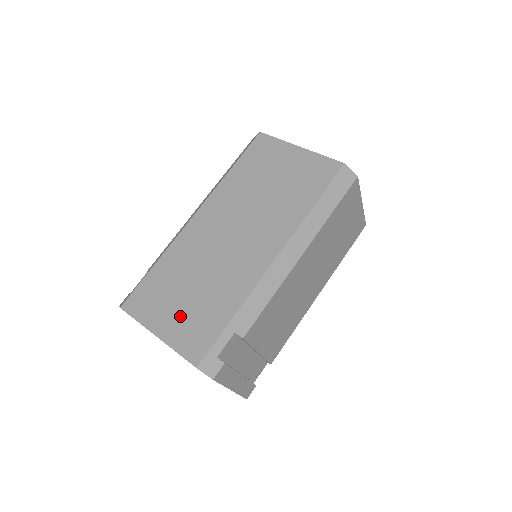
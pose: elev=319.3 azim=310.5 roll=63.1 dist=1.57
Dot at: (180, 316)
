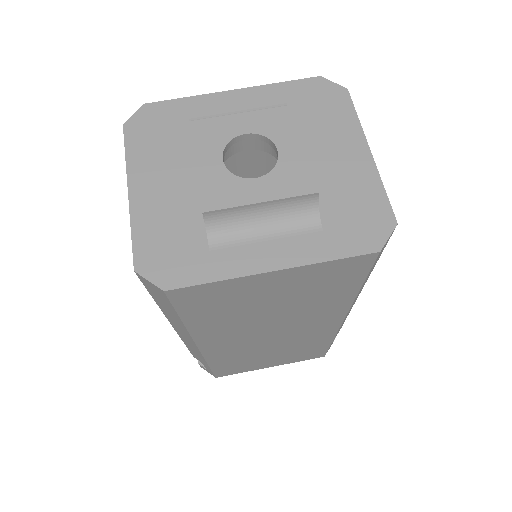
Dot at: (280, 360)
